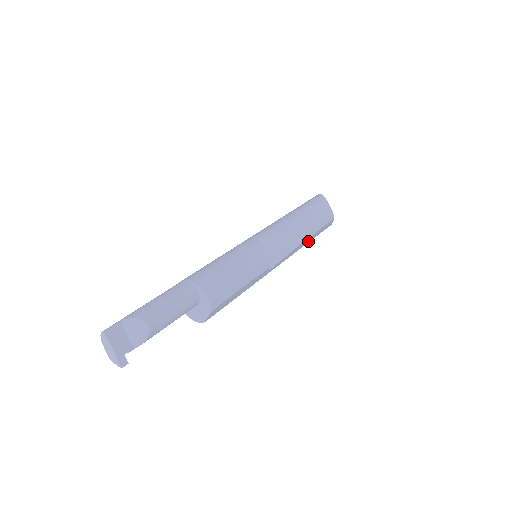
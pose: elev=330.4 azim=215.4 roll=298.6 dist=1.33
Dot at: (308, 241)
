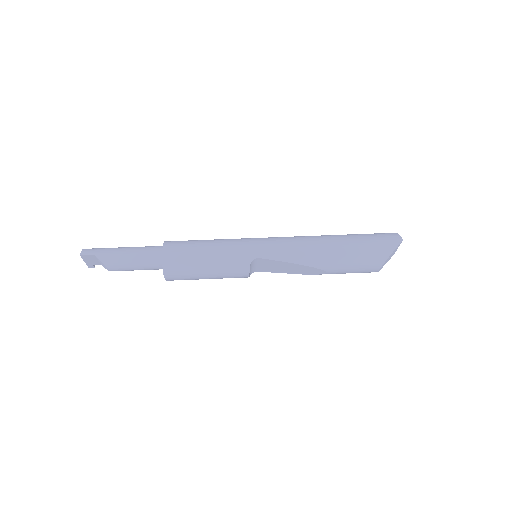
Dot at: occluded
